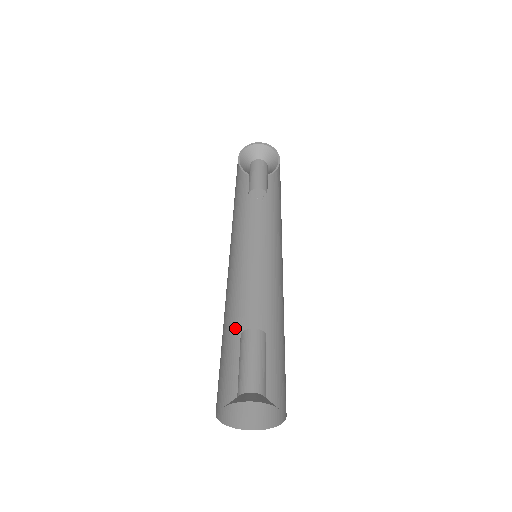
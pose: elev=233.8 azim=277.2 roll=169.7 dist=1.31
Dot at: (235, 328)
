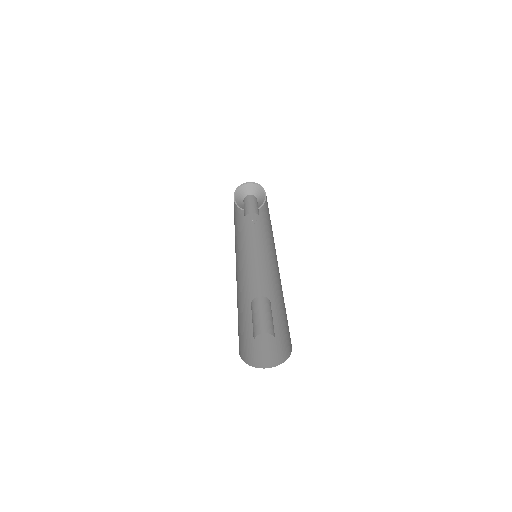
Dot at: (239, 299)
